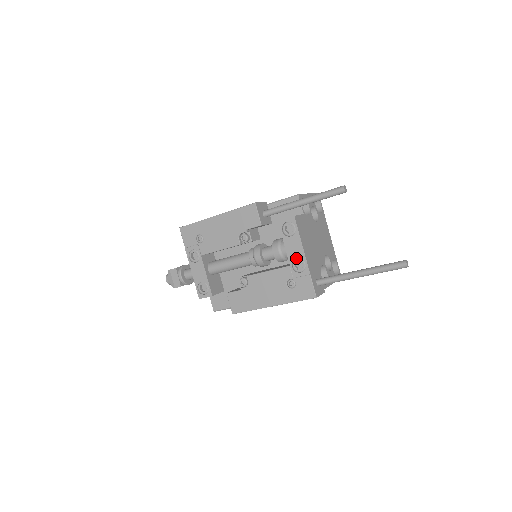
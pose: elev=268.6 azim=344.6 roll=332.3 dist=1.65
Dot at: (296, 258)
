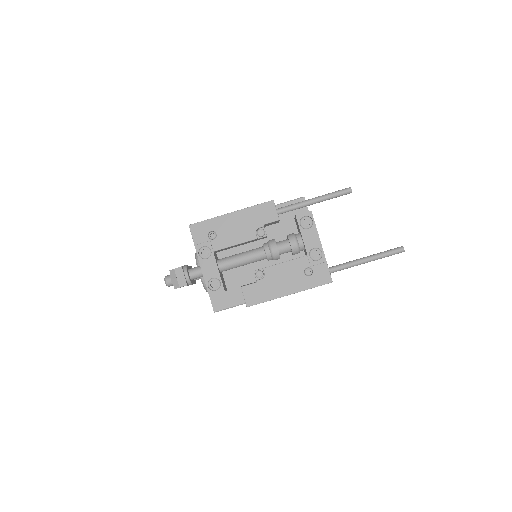
Dot at: (313, 248)
